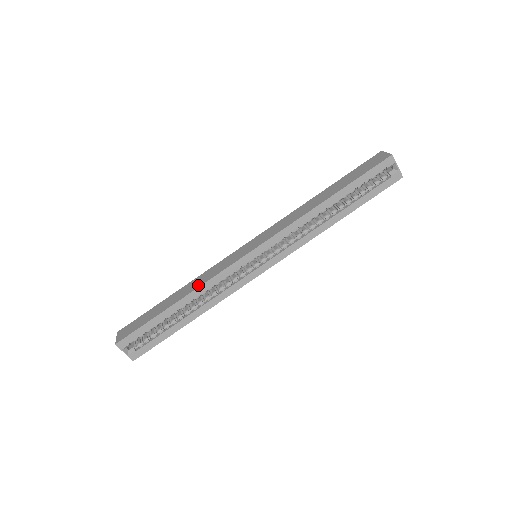
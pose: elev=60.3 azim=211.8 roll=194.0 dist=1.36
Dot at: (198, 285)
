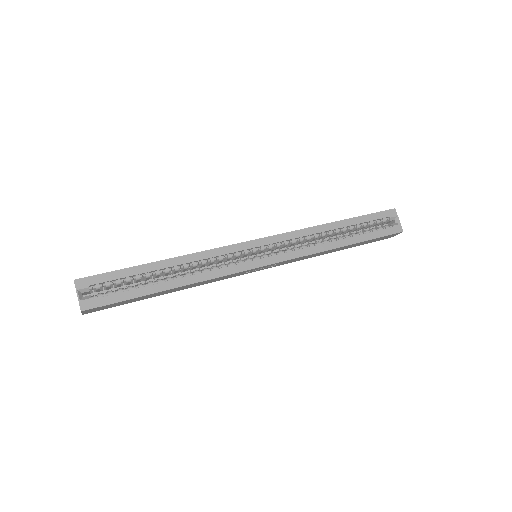
Dot at: (191, 254)
